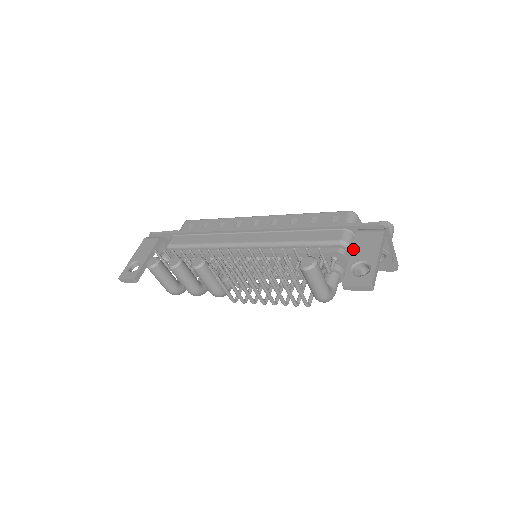
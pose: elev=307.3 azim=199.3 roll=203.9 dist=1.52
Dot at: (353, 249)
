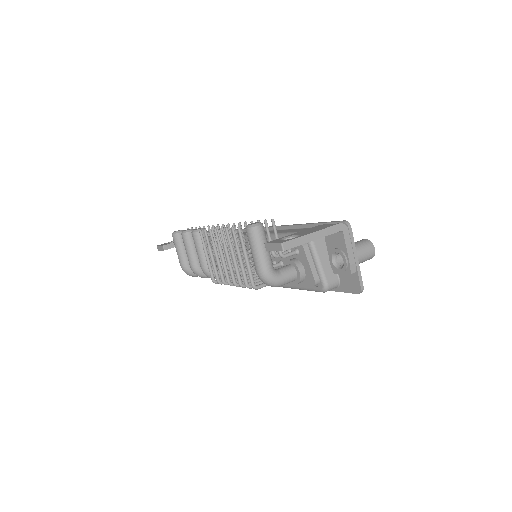
Dot at: (303, 230)
